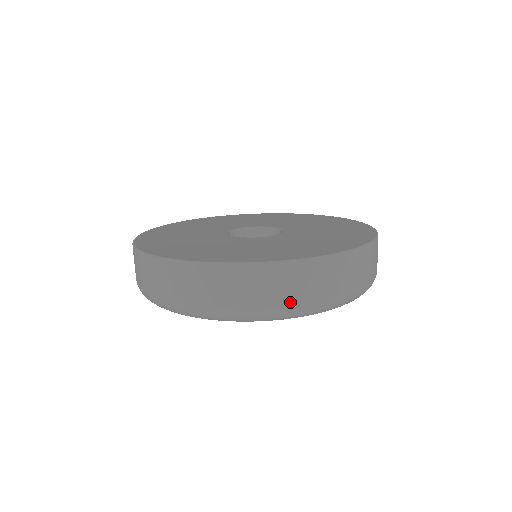
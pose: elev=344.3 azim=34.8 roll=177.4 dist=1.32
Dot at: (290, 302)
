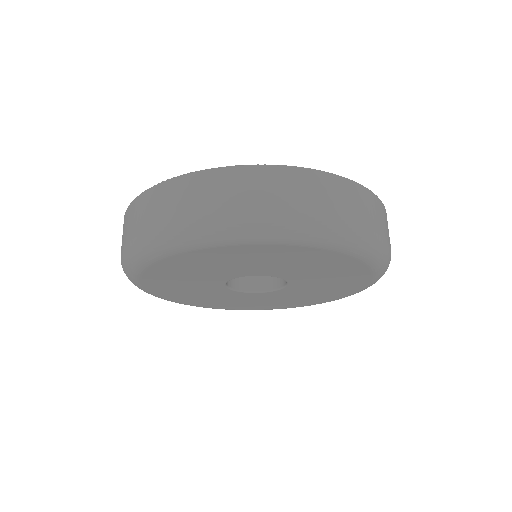
Dot at: (161, 221)
